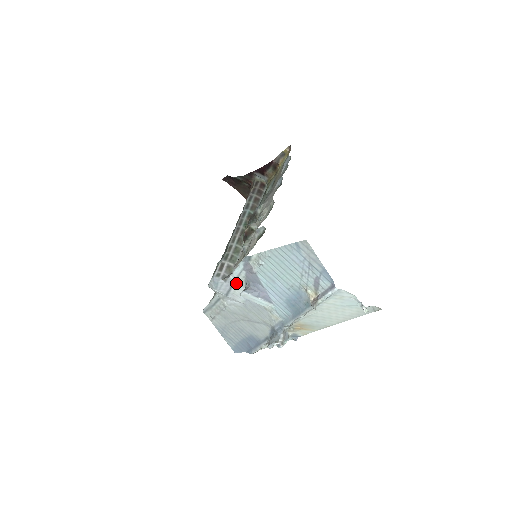
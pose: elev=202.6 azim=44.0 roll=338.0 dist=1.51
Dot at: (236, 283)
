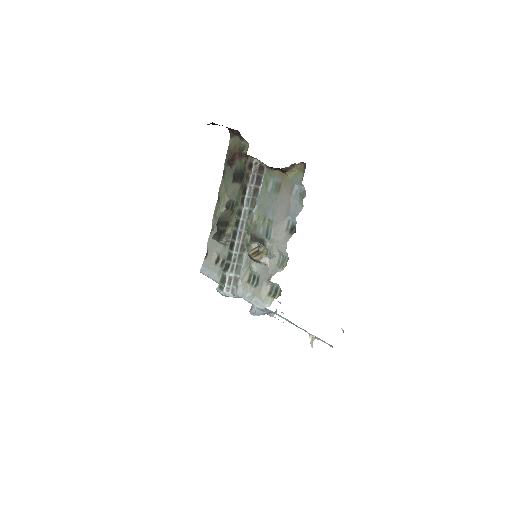
Dot at: occluded
